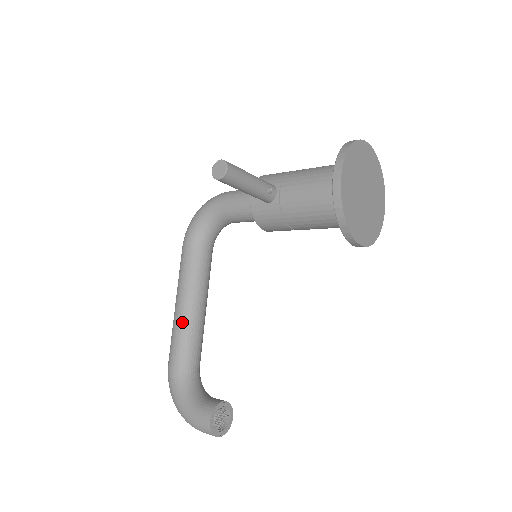
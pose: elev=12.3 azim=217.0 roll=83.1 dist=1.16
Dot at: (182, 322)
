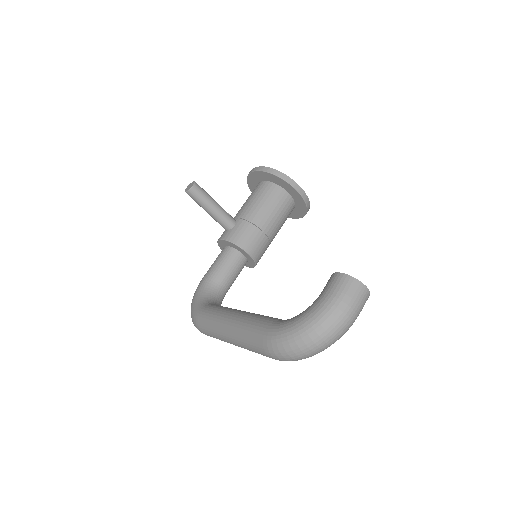
Dot at: (244, 317)
